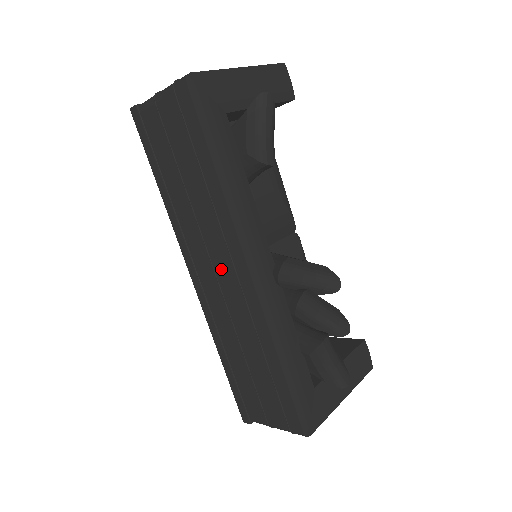
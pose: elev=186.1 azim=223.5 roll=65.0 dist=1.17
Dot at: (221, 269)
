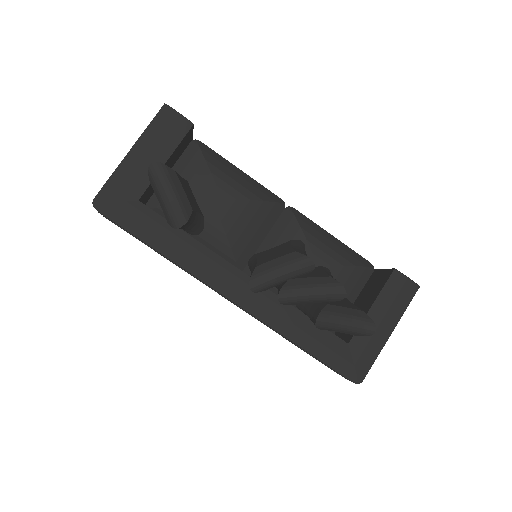
Dot at: occluded
